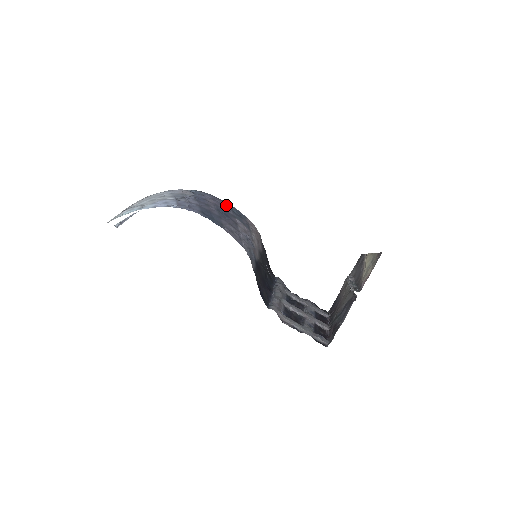
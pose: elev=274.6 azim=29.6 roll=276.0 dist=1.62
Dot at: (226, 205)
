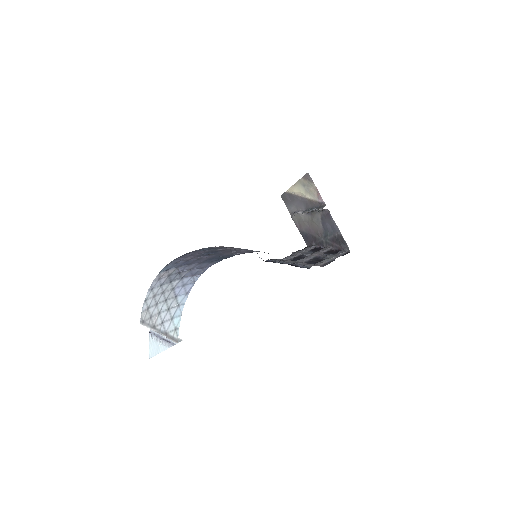
Dot at: (195, 252)
